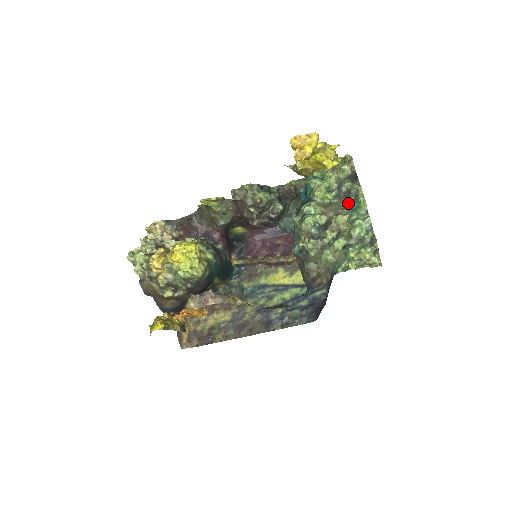
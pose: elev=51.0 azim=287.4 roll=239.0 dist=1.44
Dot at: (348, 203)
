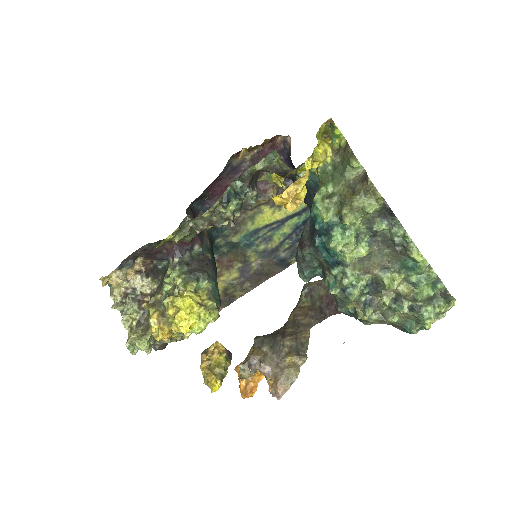
Dot at: (395, 255)
